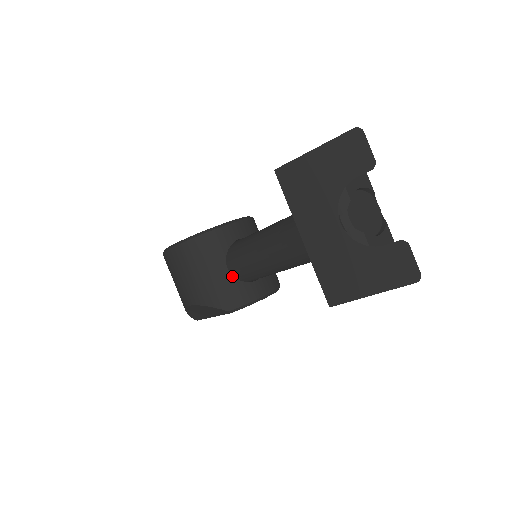
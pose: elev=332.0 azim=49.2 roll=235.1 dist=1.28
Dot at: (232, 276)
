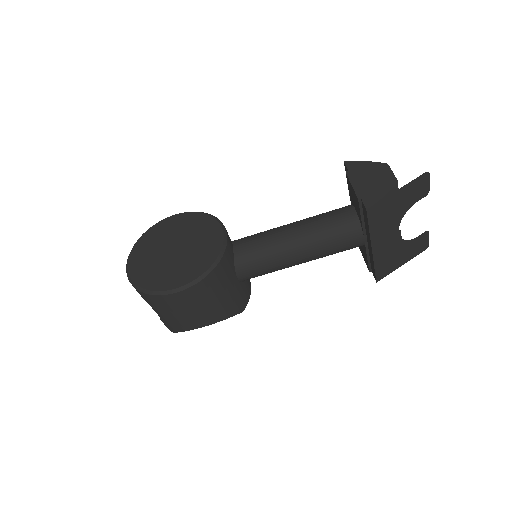
Dot at: (240, 282)
